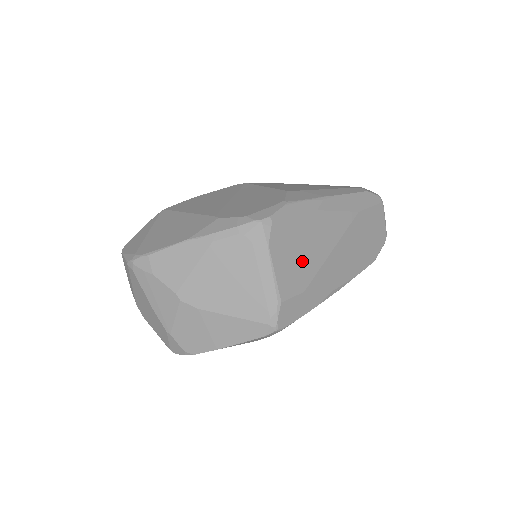
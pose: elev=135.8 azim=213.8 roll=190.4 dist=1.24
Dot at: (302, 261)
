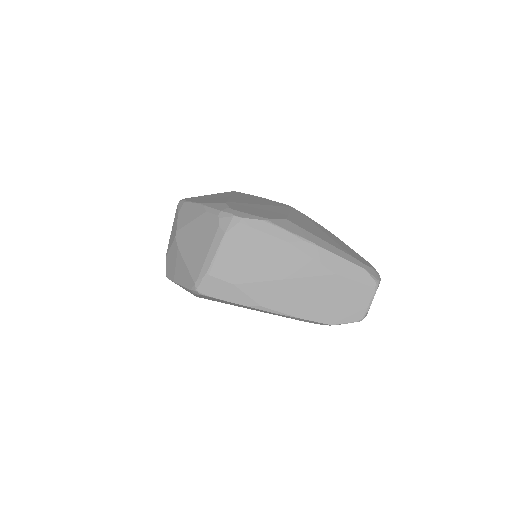
Dot at: (247, 264)
